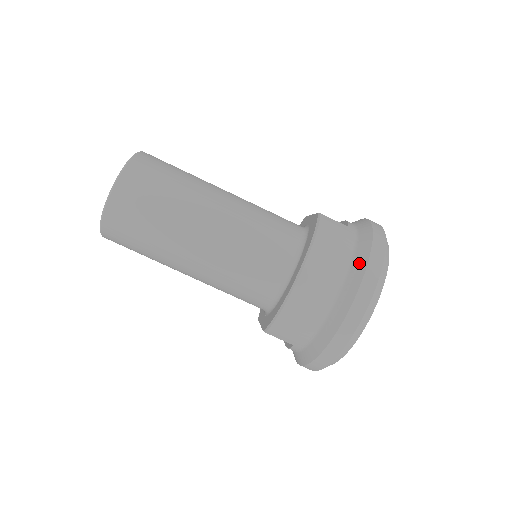
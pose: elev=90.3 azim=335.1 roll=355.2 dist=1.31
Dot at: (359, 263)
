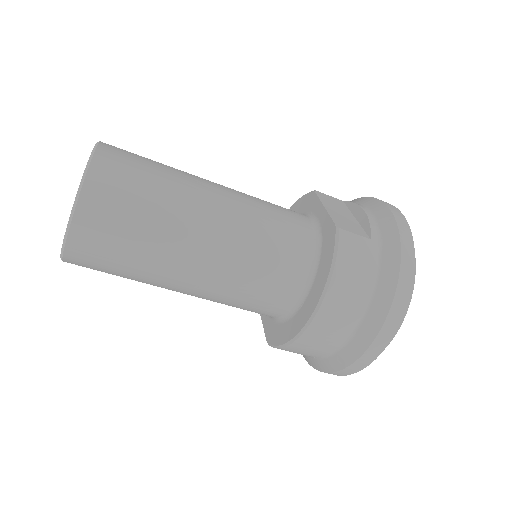
Dot at: (382, 300)
